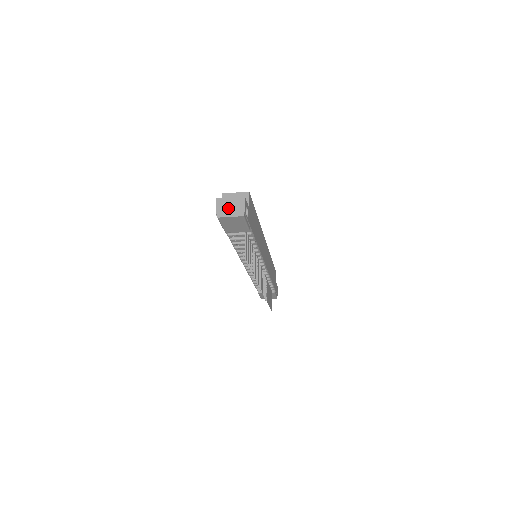
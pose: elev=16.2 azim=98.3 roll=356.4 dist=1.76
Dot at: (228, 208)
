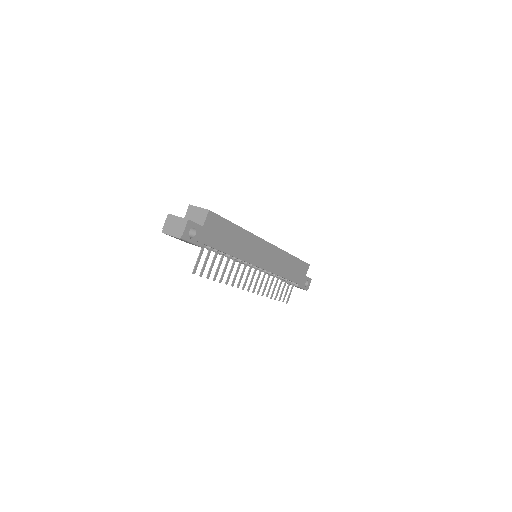
Dot at: (172, 226)
